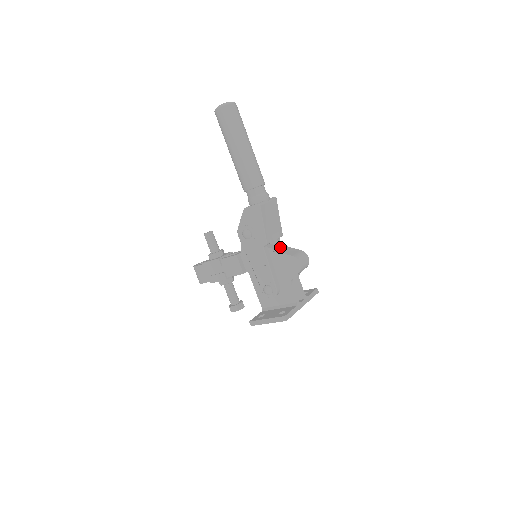
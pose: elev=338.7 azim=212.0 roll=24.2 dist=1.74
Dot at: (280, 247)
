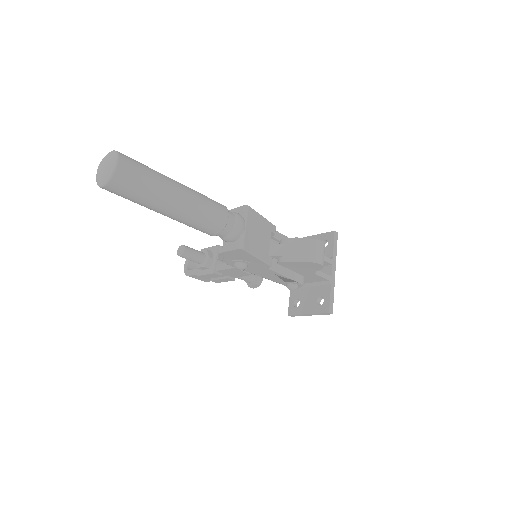
Dot at: (283, 247)
